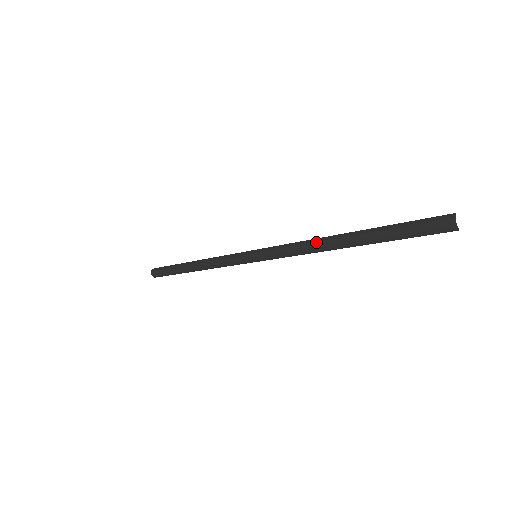
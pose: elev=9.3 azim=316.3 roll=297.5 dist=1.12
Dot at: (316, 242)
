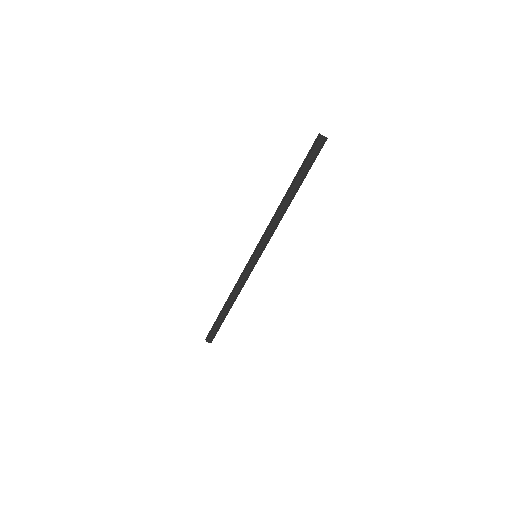
Dot at: (277, 213)
